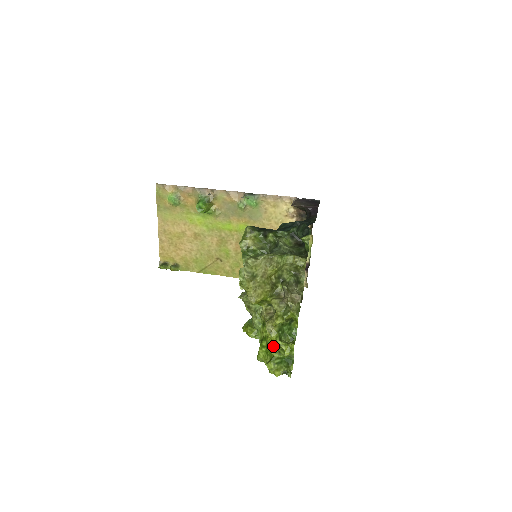
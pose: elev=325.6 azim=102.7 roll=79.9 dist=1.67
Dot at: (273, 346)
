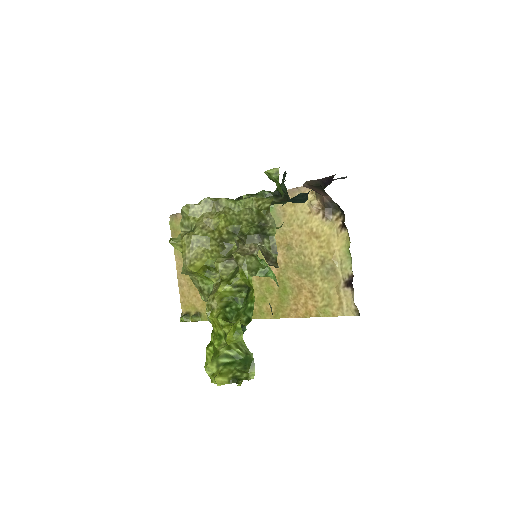
Dot at: (219, 335)
